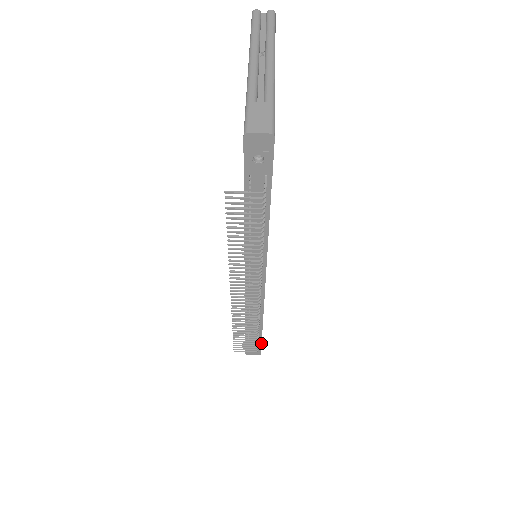
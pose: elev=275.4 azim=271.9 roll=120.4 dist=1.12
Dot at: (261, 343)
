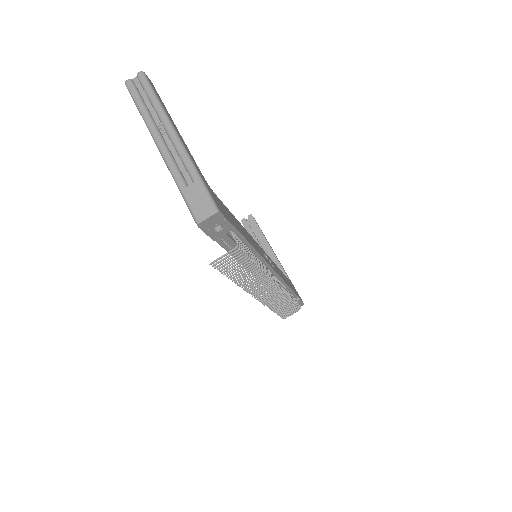
Dot at: (299, 299)
